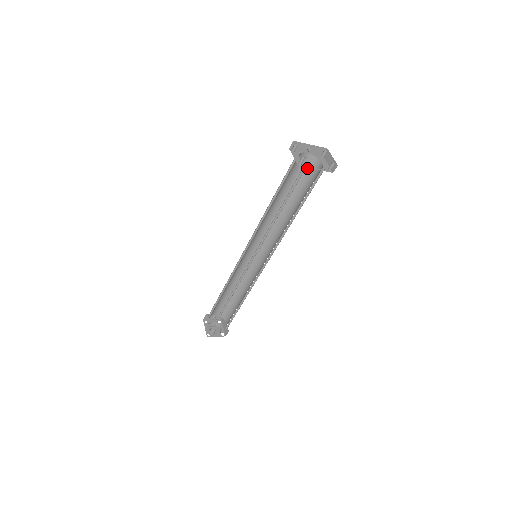
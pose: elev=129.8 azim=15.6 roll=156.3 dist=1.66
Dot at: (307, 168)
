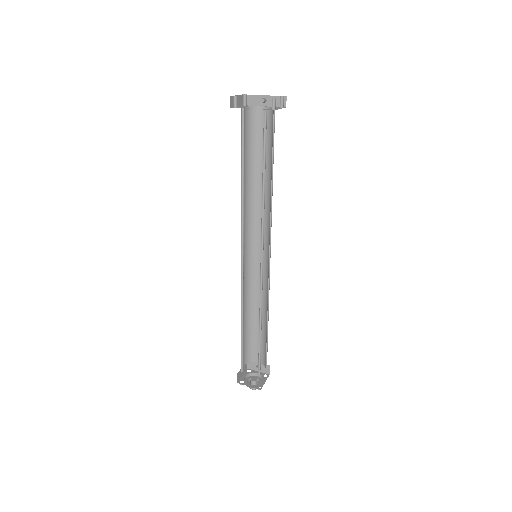
Dot at: (271, 125)
